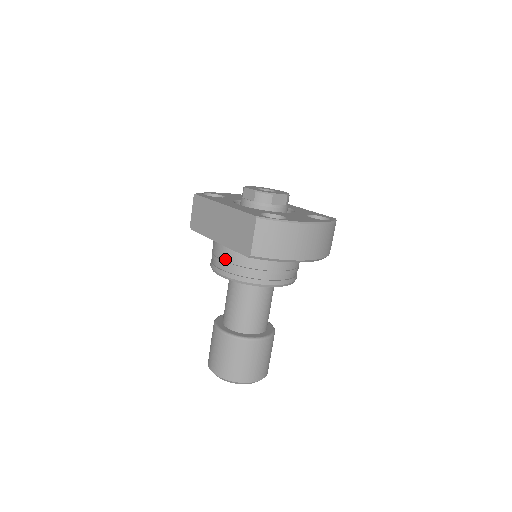
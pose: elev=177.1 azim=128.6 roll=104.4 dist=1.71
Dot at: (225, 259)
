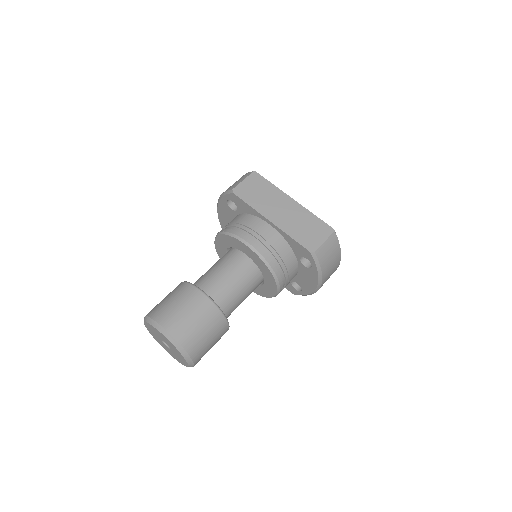
Dot at: (267, 239)
